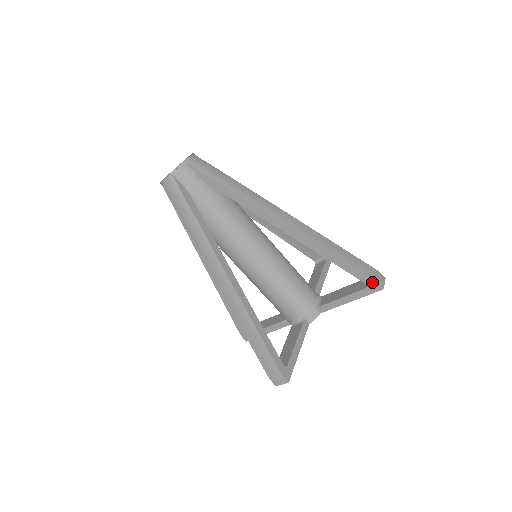
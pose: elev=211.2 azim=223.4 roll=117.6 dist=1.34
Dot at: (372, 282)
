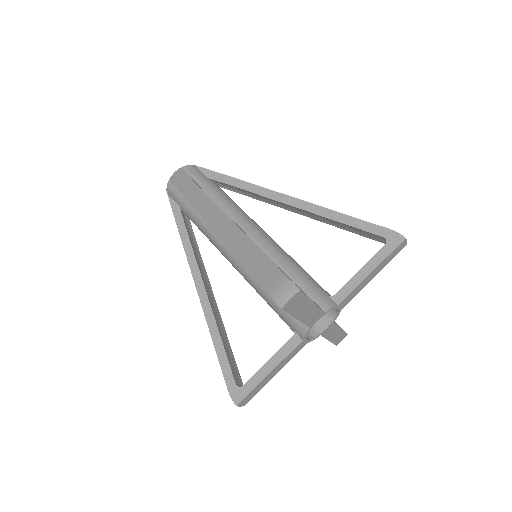
Dot at: (391, 233)
